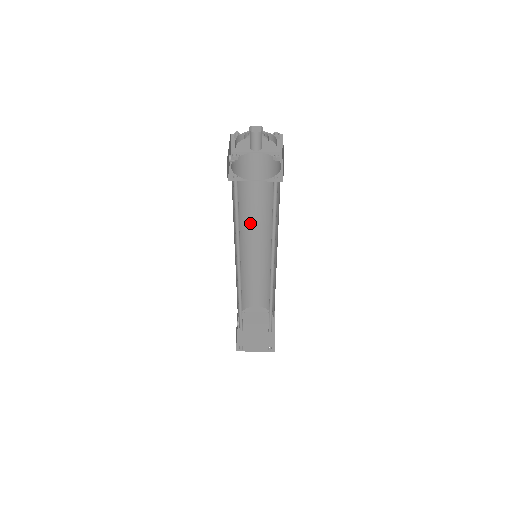
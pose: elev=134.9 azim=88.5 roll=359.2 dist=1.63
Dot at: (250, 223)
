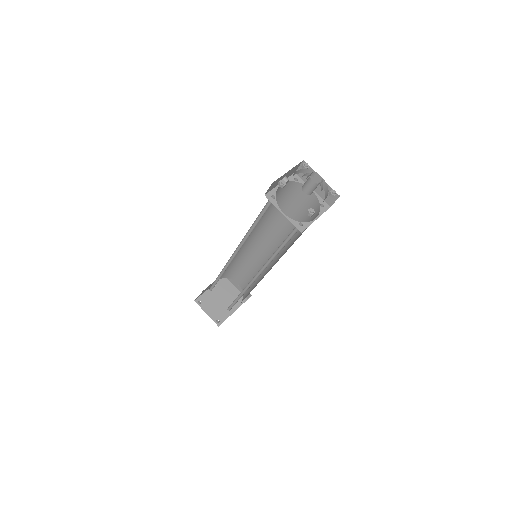
Dot at: (273, 230)
